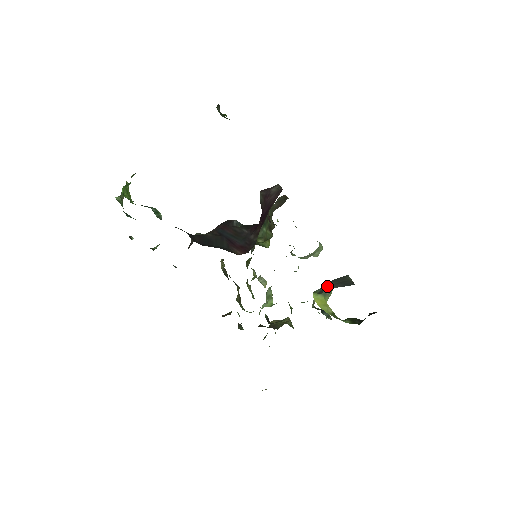
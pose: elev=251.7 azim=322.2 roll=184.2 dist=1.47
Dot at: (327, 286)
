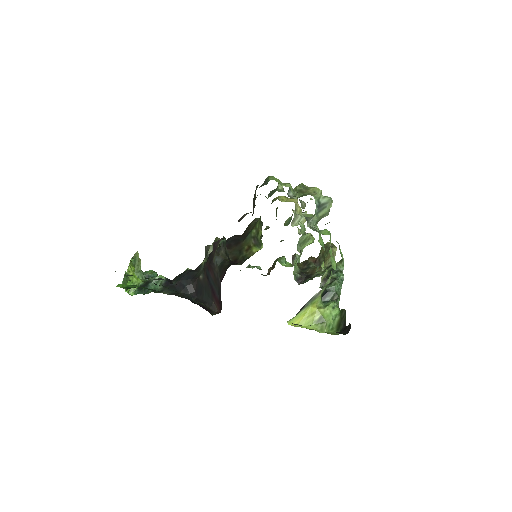
Dot at: occluded
